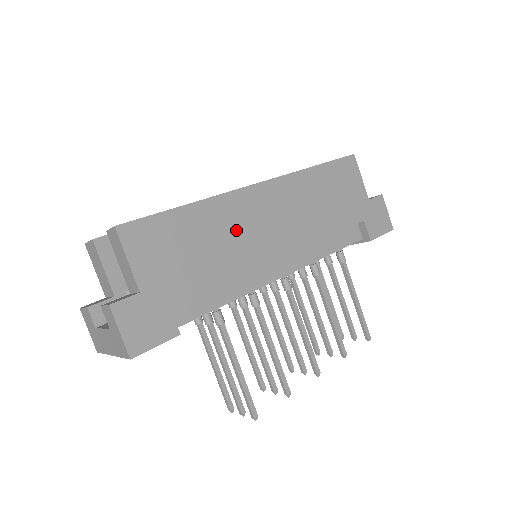
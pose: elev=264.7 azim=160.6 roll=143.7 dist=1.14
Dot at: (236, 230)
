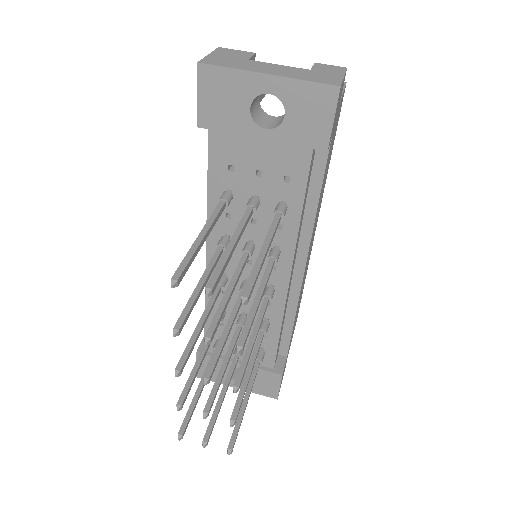
Dot at: occluded
